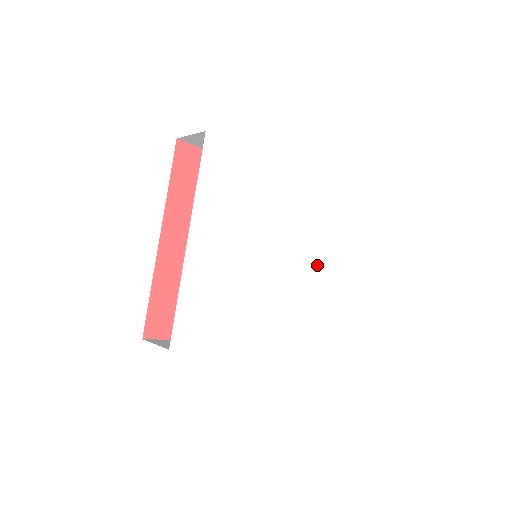
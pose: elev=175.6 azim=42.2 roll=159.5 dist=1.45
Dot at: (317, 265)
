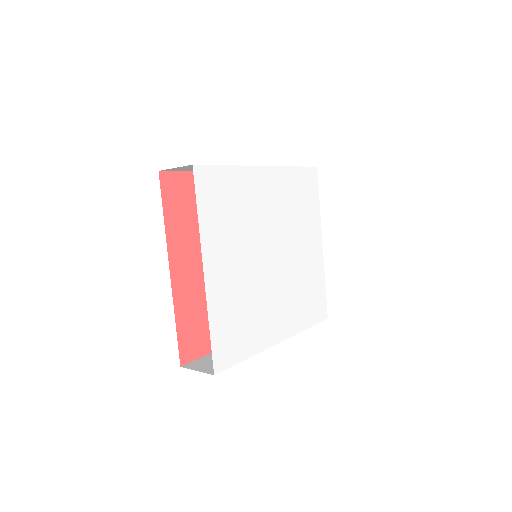
Dot at: (309, 245)
